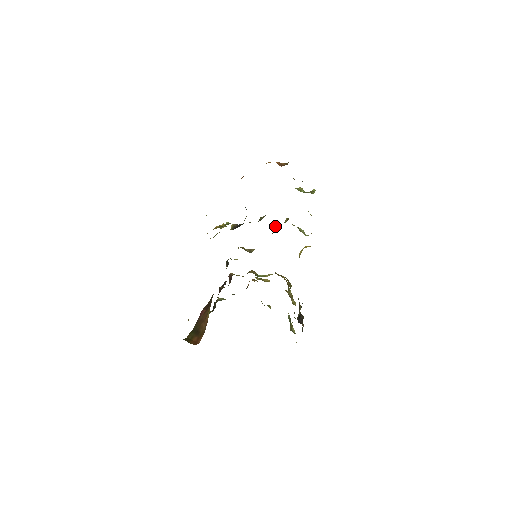
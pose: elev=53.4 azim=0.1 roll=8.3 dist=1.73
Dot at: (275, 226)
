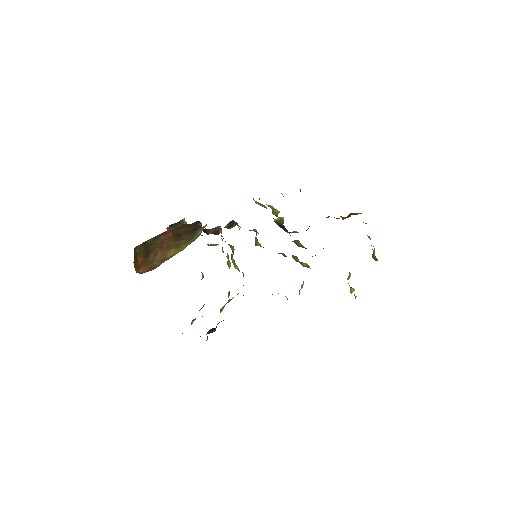
Dot at: (295, 256)
